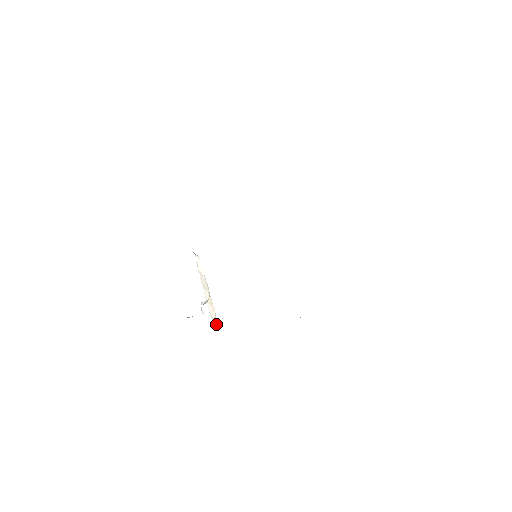
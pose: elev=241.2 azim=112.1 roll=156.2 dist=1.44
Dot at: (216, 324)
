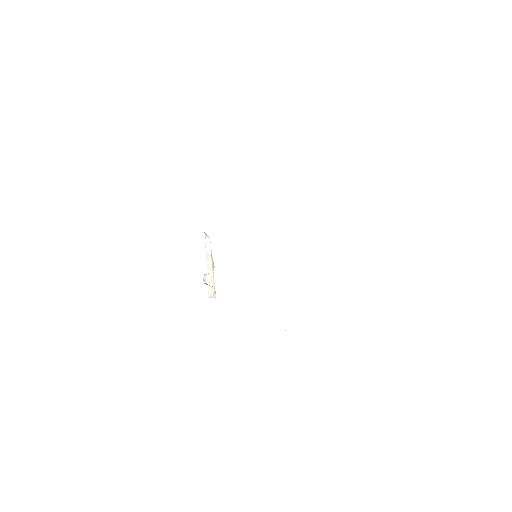
Dot at: (214, 297)
